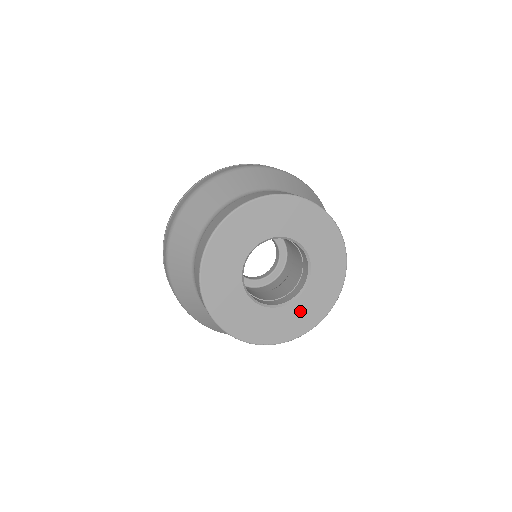
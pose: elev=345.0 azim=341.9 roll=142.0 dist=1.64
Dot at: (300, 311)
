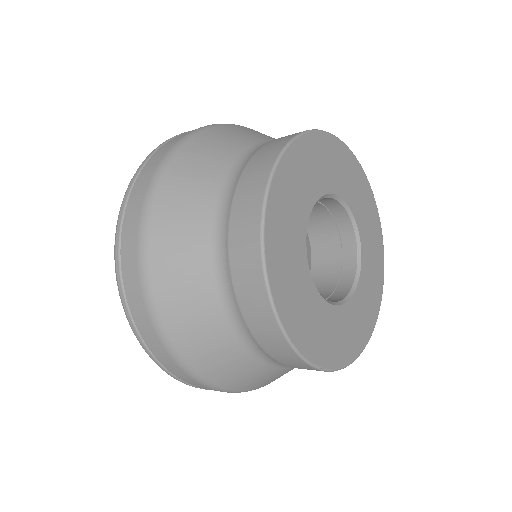
Dot at: (355, 317)
